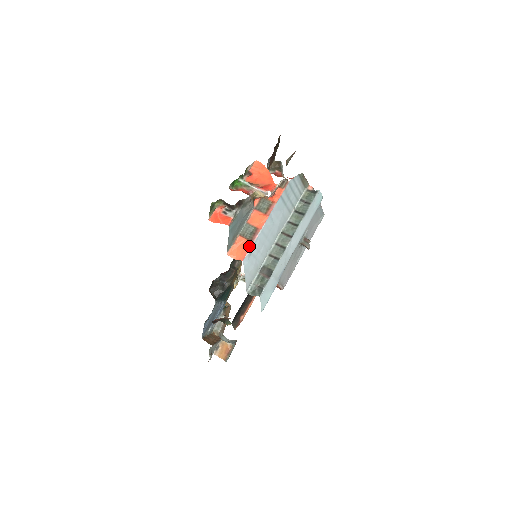
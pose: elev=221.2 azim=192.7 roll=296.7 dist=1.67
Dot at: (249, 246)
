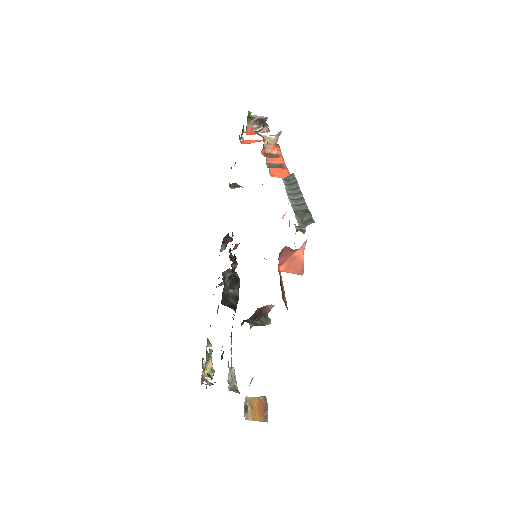
Dot at: (286, 169)
